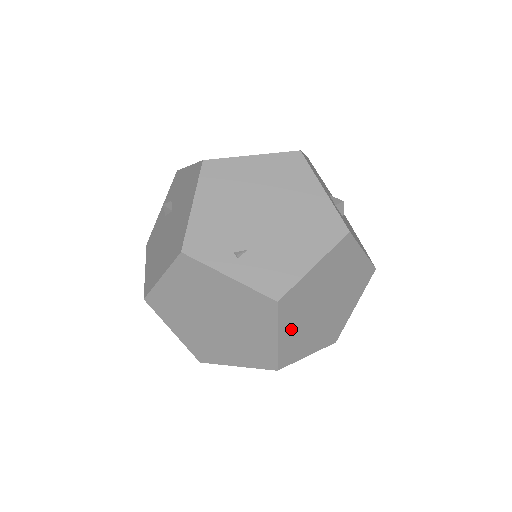
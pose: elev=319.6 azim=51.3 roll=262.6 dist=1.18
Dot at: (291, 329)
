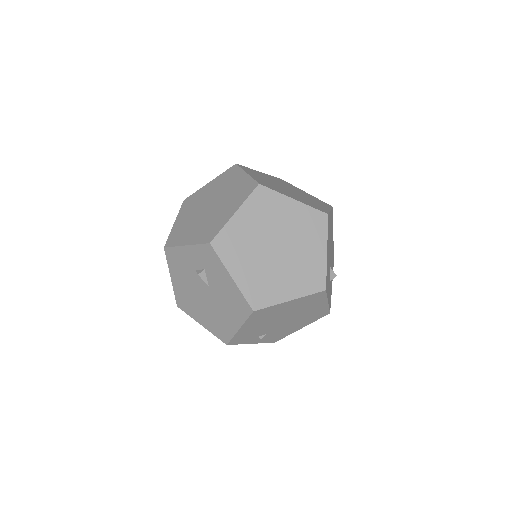
Dot at: occluded
